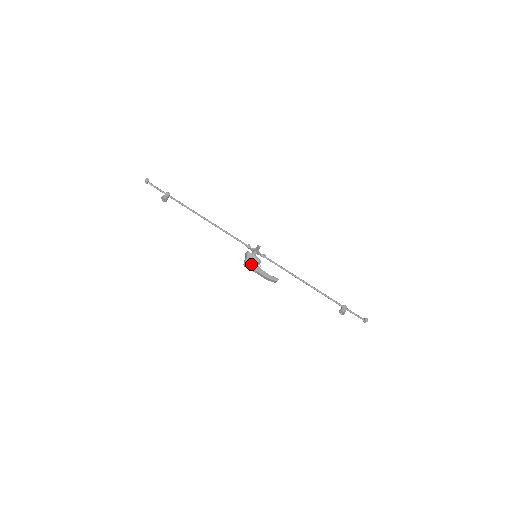
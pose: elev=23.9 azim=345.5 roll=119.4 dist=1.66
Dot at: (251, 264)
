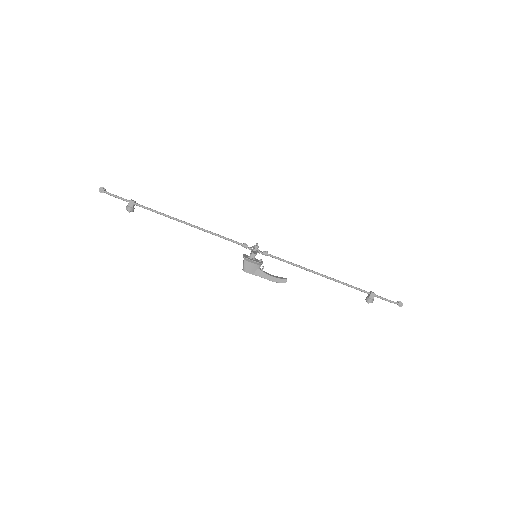
Dot at: (251, 270)
